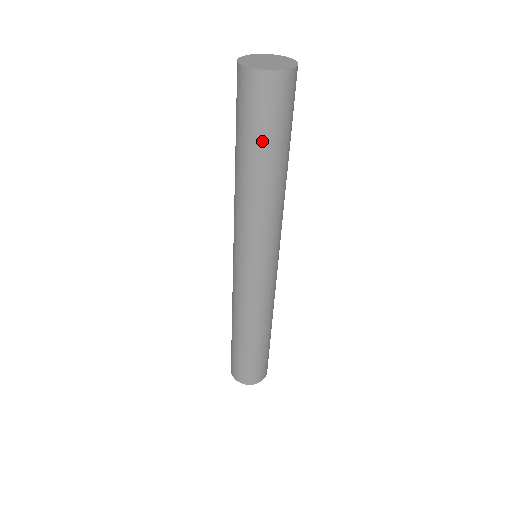
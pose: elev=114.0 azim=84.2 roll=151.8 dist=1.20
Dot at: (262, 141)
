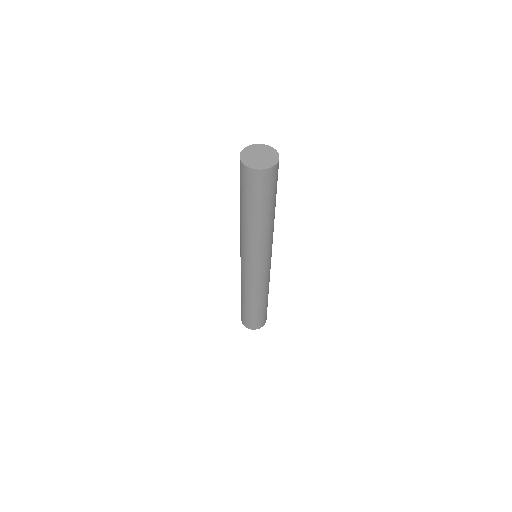
Dot at: (257, 203)
